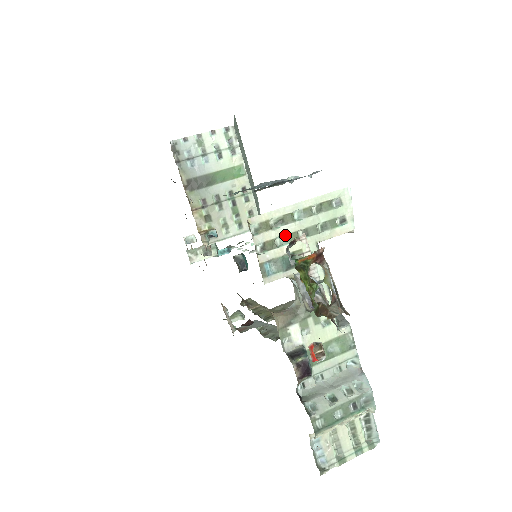
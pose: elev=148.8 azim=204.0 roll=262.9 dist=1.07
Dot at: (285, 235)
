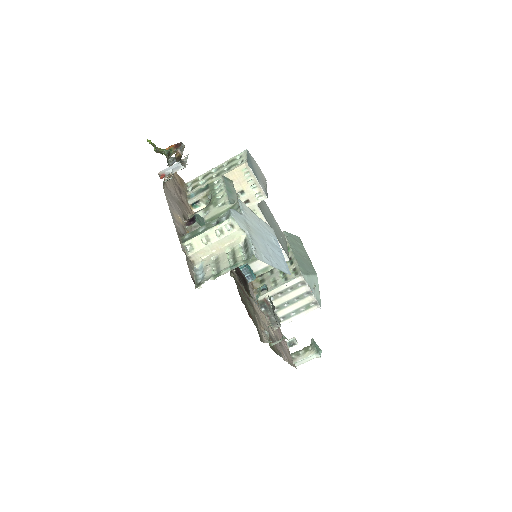
Dot at: (205, 180)
